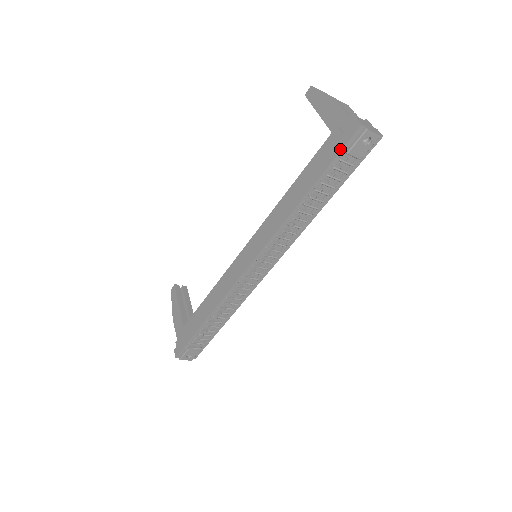
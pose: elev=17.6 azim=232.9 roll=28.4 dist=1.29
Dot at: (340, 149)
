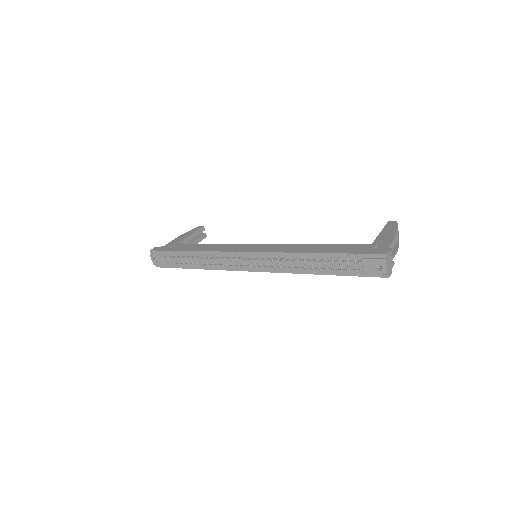
Dot at: (361, 253)
